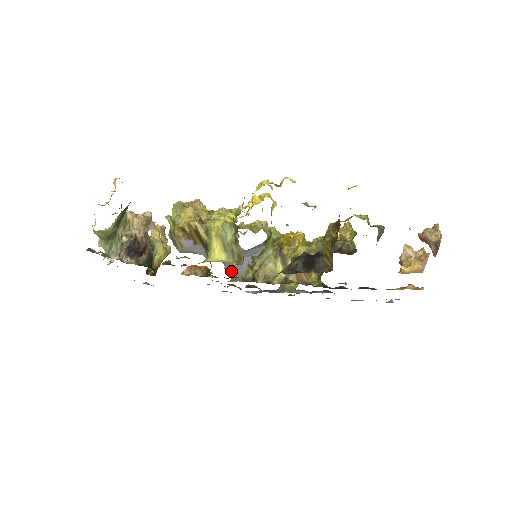
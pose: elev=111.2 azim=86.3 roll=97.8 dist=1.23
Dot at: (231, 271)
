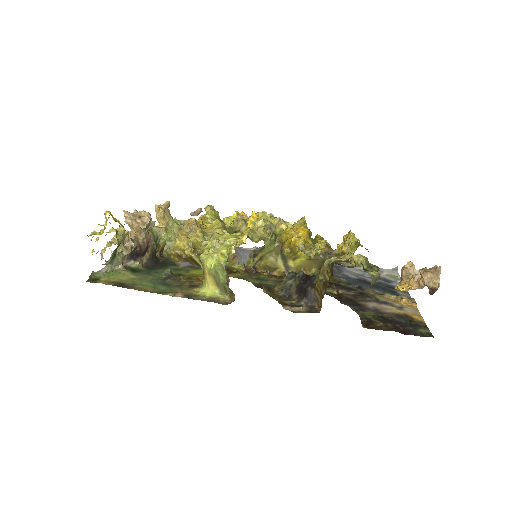
Dot at: (235, 251)
